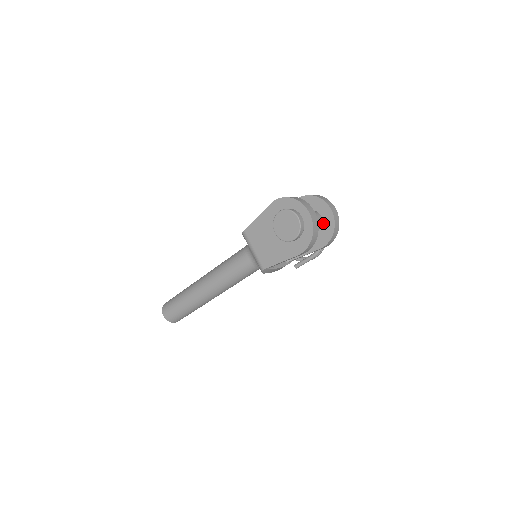
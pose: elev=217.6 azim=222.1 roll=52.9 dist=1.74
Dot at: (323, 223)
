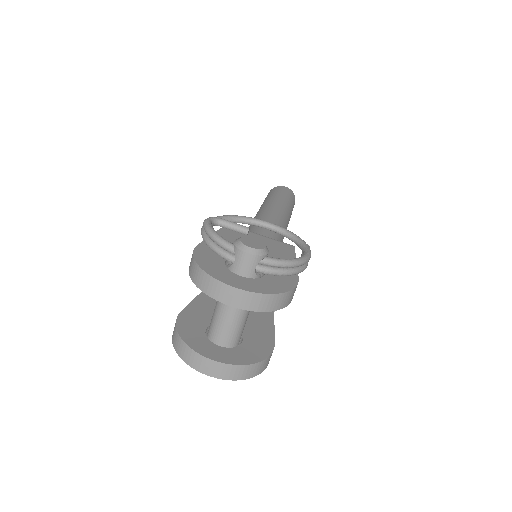
Dot at: occluded
